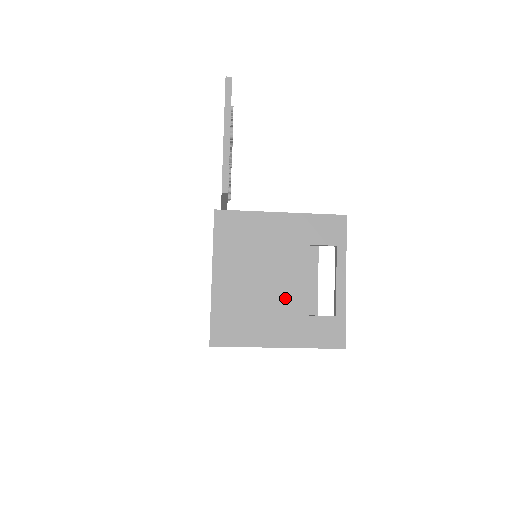
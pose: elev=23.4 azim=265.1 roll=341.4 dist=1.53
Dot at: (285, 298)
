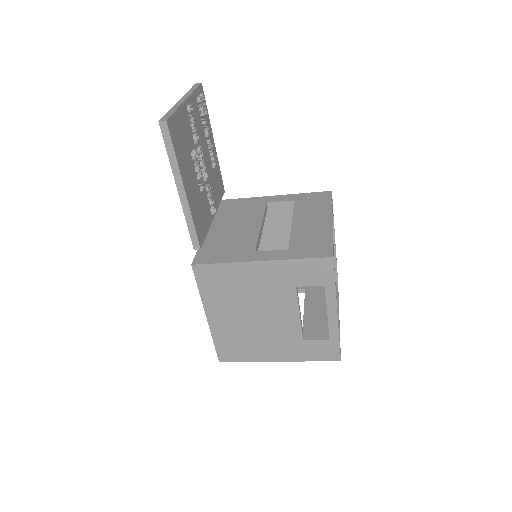
Dot at: (278, 329)
